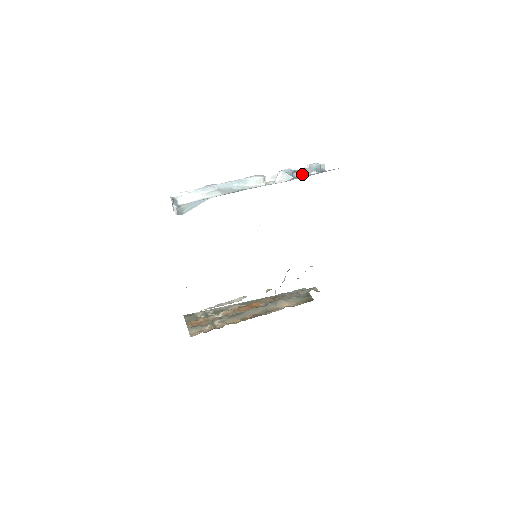
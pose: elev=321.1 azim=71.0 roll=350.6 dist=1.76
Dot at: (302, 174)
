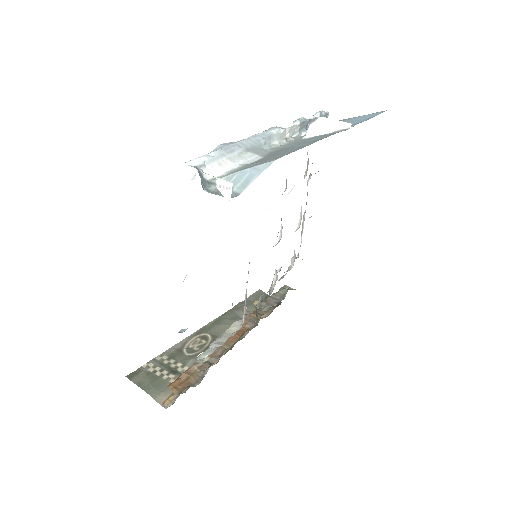
Dot at: occluded
